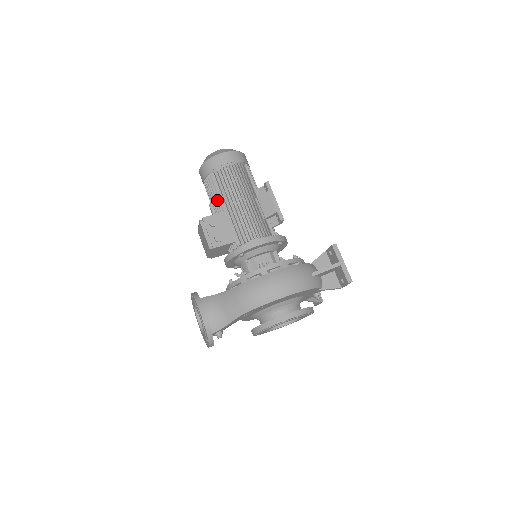
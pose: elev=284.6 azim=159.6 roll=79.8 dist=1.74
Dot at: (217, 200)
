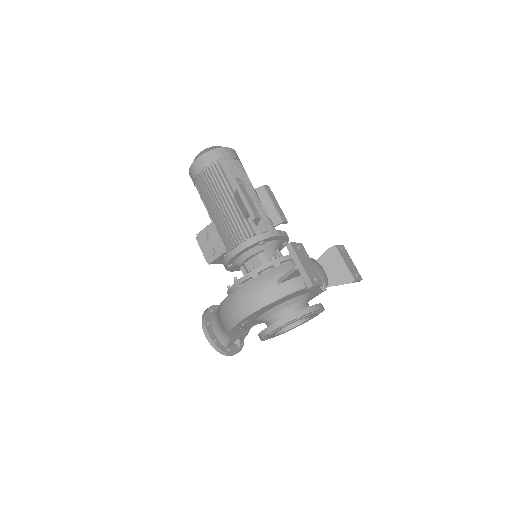
Dot at: (207, 210)
